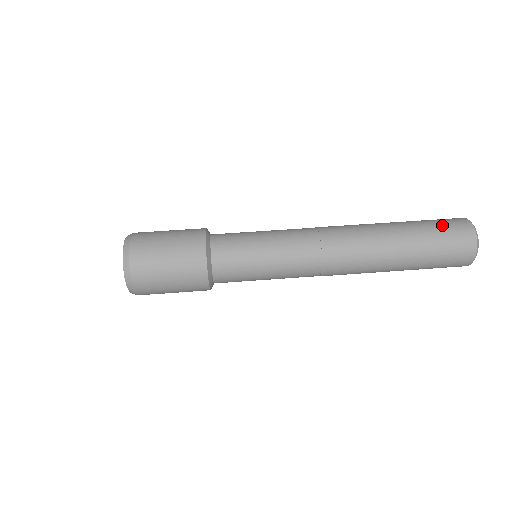
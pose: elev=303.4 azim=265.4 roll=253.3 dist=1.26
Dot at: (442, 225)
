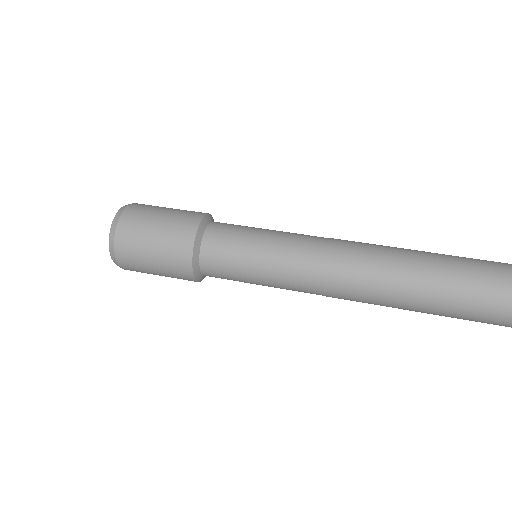
Dot at: (488, 262)
